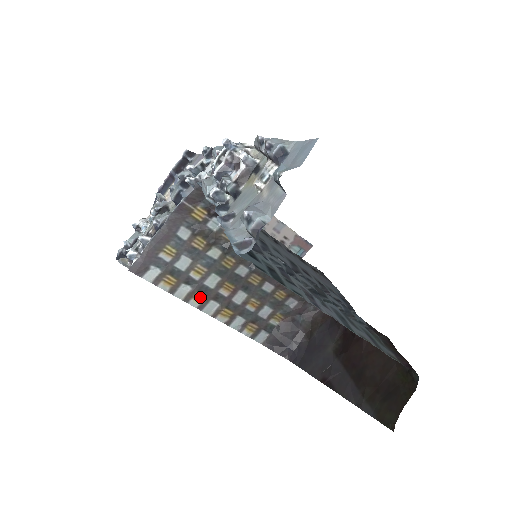
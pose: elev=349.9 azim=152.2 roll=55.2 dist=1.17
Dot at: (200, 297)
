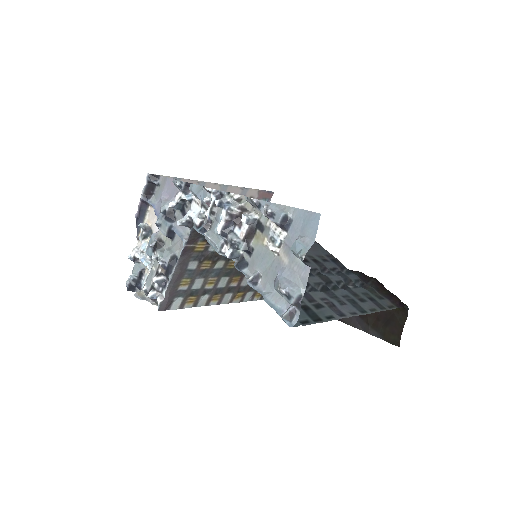
Dot at: (217, 297)
